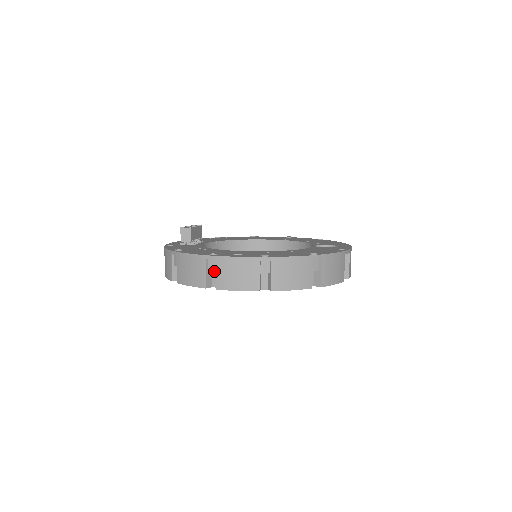
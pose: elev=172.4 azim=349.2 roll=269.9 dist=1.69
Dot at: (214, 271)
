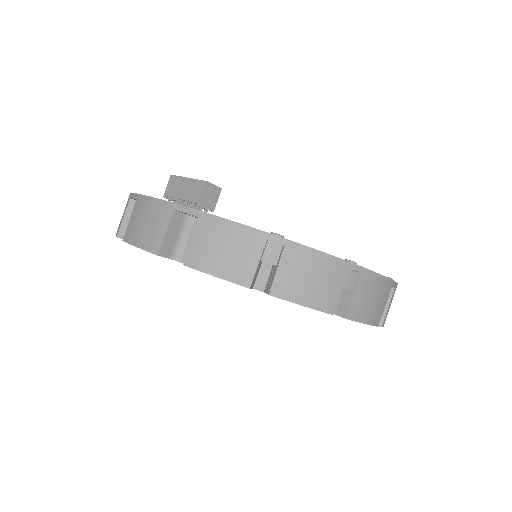
Dot at: (350, 289)
